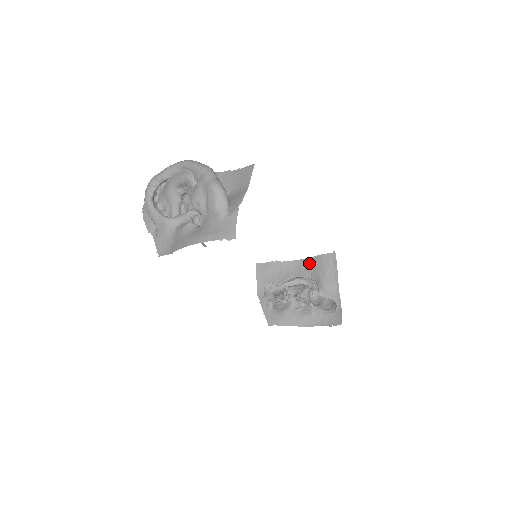
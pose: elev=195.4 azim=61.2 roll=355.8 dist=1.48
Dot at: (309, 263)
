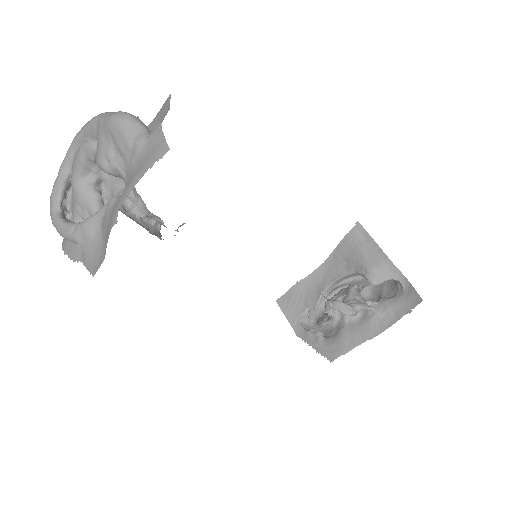
Dot at: (336, 258)
